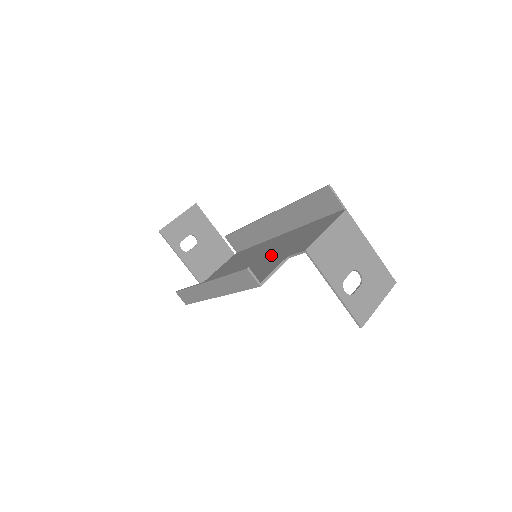
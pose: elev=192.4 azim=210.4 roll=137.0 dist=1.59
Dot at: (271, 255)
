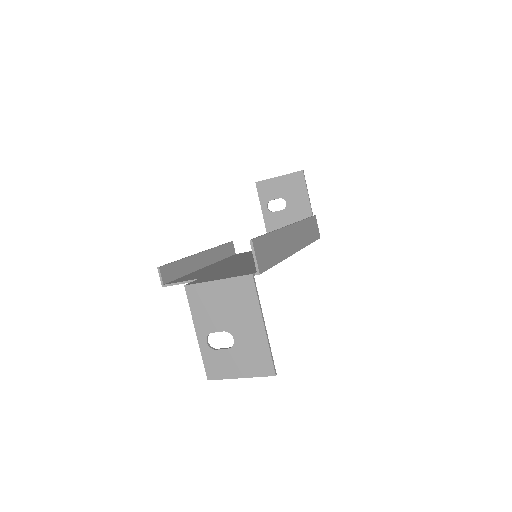
Dot at: (233, 266)
